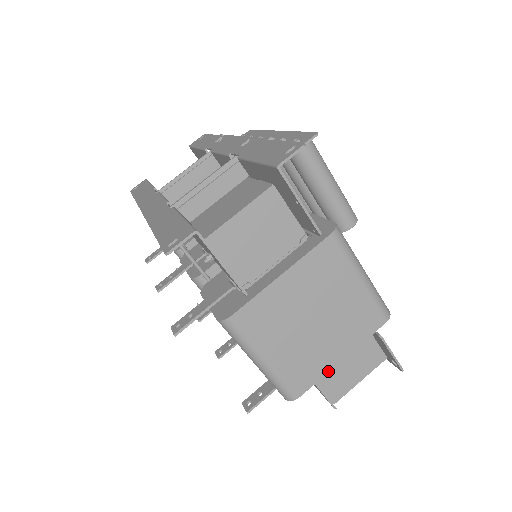
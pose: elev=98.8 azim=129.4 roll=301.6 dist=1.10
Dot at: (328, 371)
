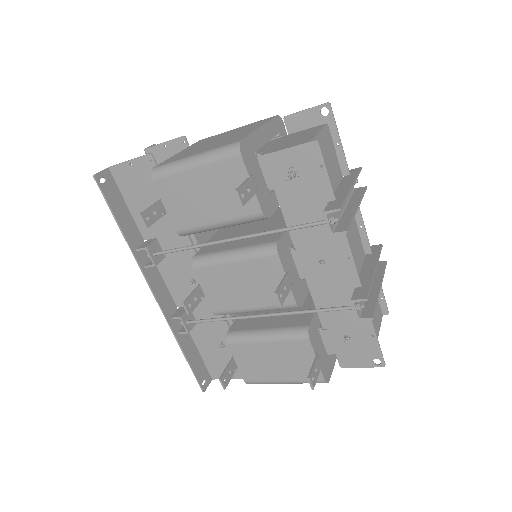
Dot at: (254, 131)
